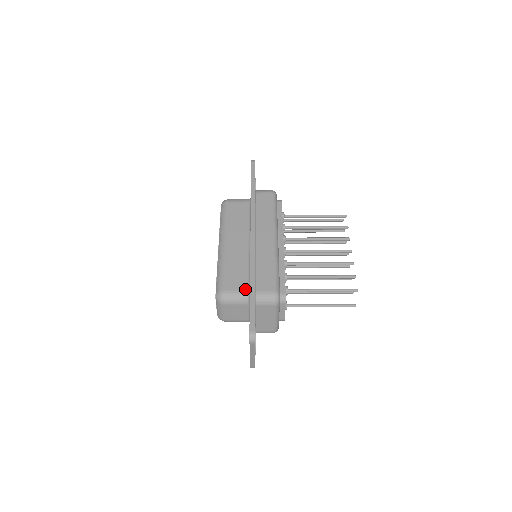
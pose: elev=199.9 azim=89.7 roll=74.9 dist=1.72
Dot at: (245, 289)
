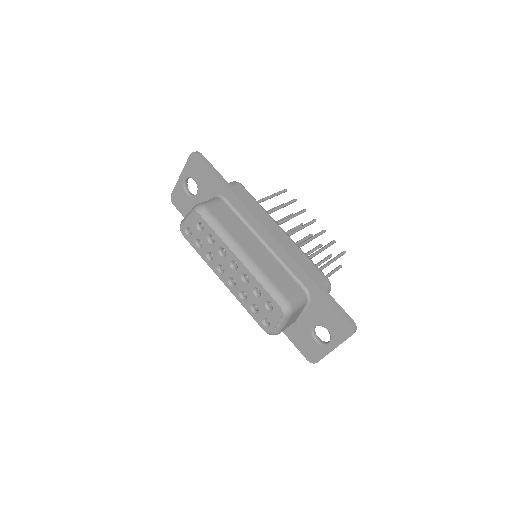
Dot at: (301, 290)
